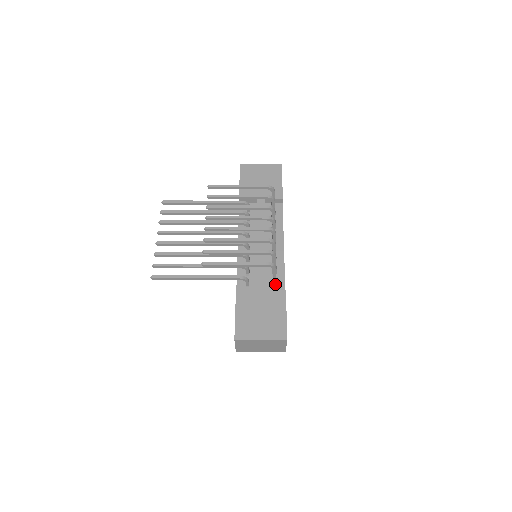
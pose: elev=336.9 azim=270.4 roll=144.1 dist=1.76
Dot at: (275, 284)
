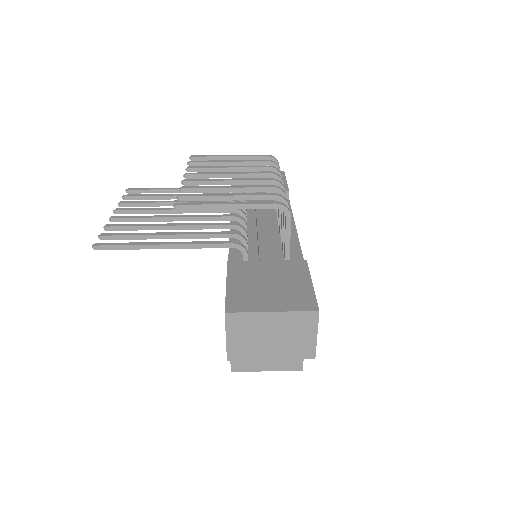
Dot at: (288, 259)
